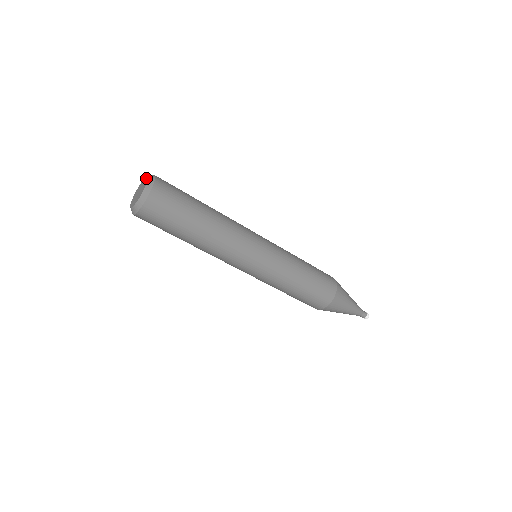
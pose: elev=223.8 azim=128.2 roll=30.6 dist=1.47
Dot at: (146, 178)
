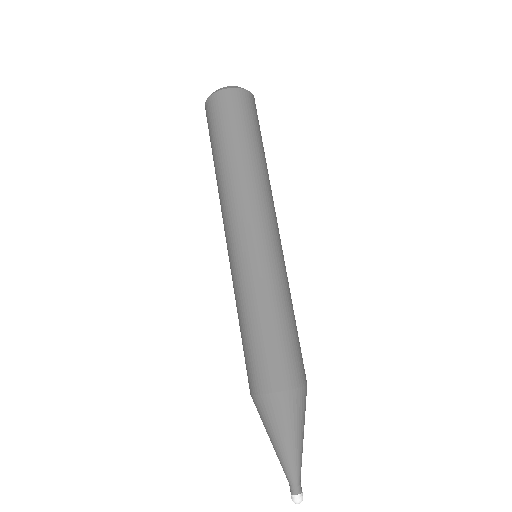
Dot at: occluded
